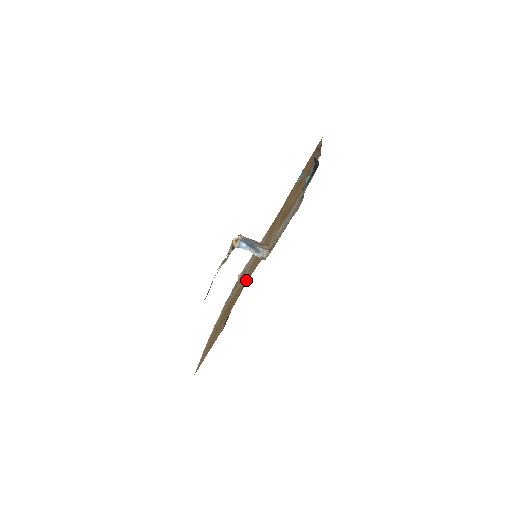
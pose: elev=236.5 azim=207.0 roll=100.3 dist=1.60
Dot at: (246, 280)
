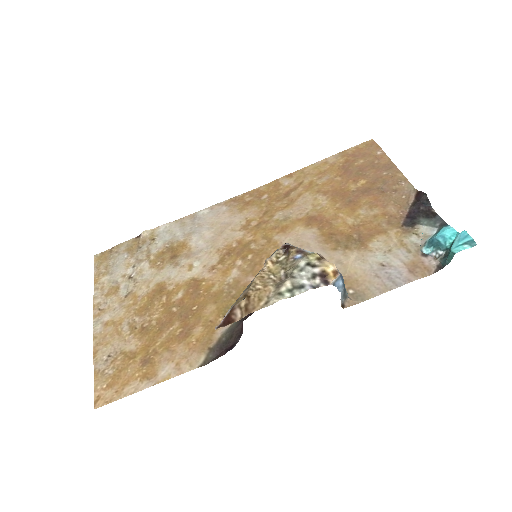
Dot at: (236, 287)
